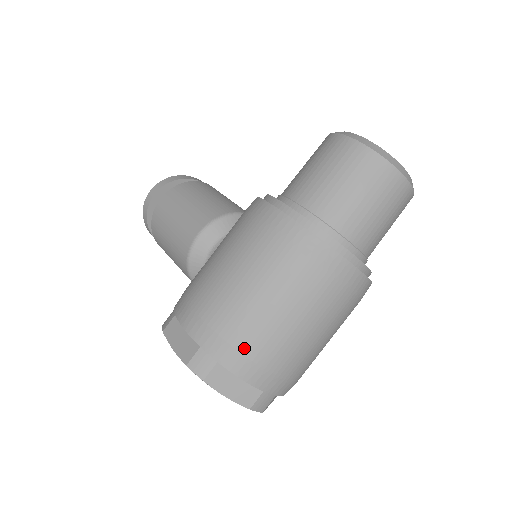
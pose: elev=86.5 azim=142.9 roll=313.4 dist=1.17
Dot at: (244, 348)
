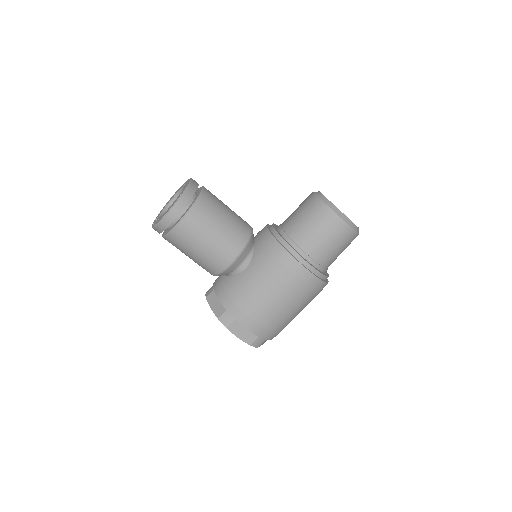
Dot at: (279, 331)
